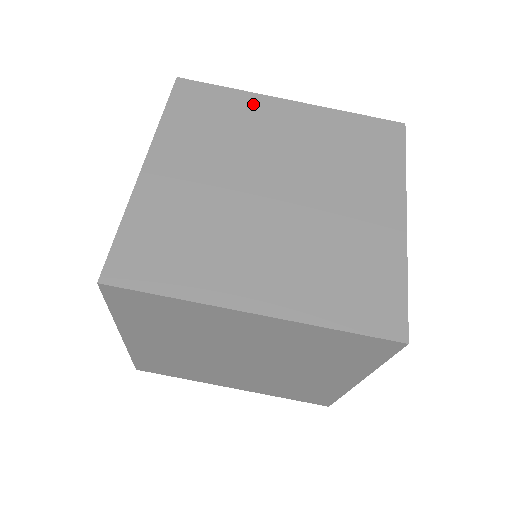
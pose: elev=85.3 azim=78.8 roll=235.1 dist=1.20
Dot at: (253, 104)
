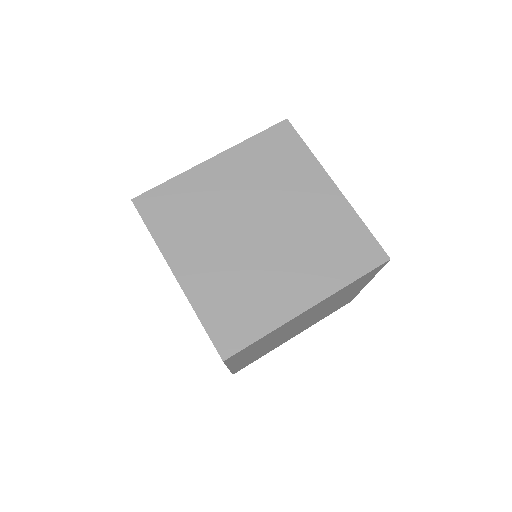
Dot at: (309, 169)
